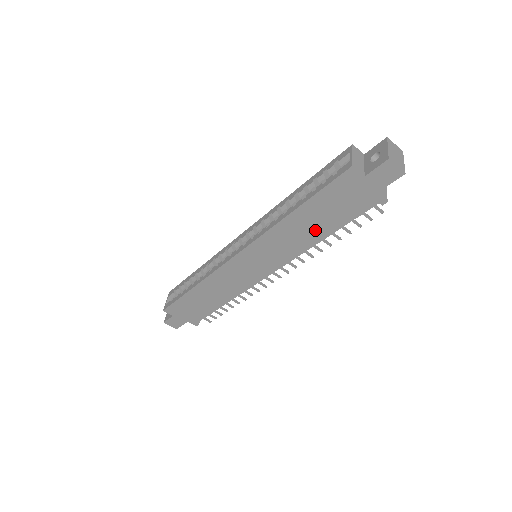
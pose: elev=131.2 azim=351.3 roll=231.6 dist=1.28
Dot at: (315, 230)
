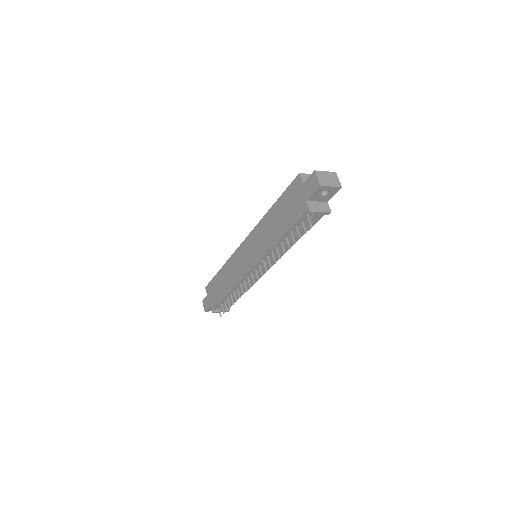
Dot at: (277, 229)
